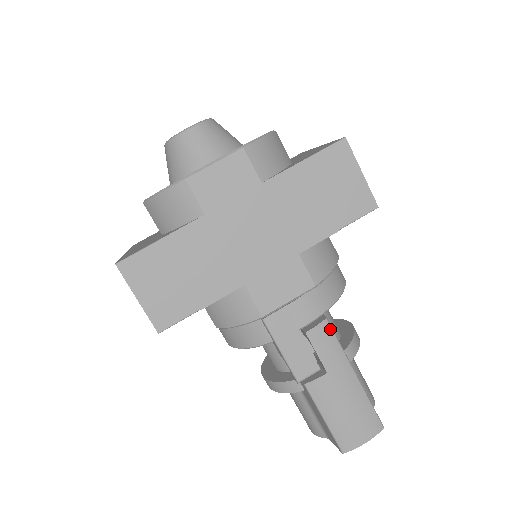
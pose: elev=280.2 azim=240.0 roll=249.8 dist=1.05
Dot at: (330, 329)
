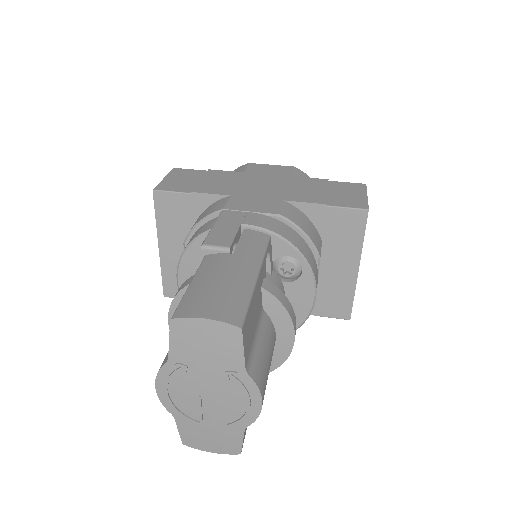
Dot at: (266, 241)
